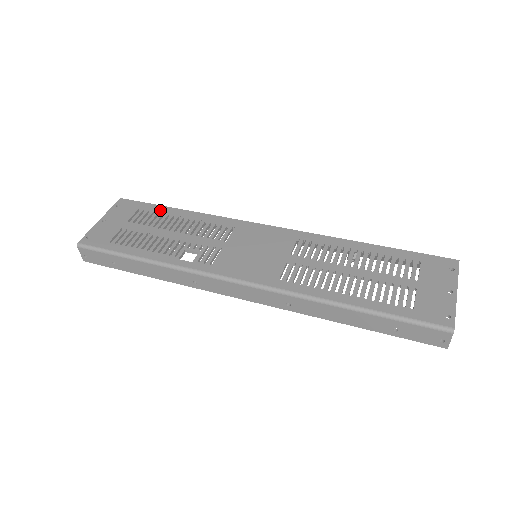
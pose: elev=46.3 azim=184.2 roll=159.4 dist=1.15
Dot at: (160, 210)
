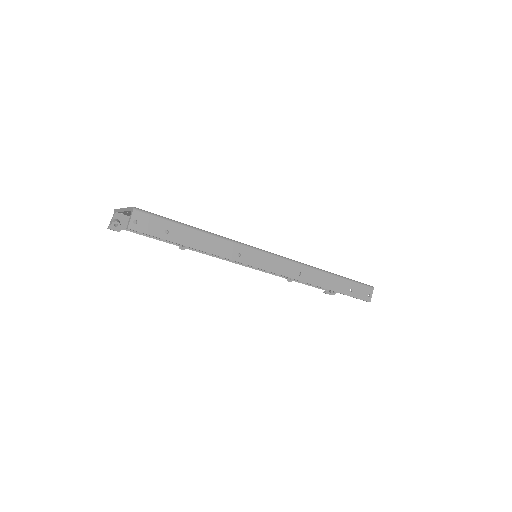
Dot at: occluded
